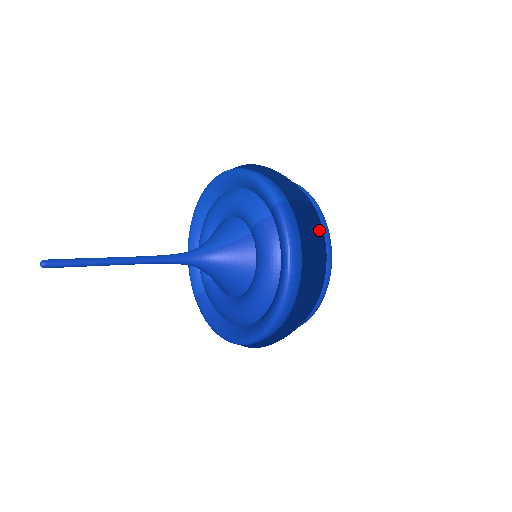
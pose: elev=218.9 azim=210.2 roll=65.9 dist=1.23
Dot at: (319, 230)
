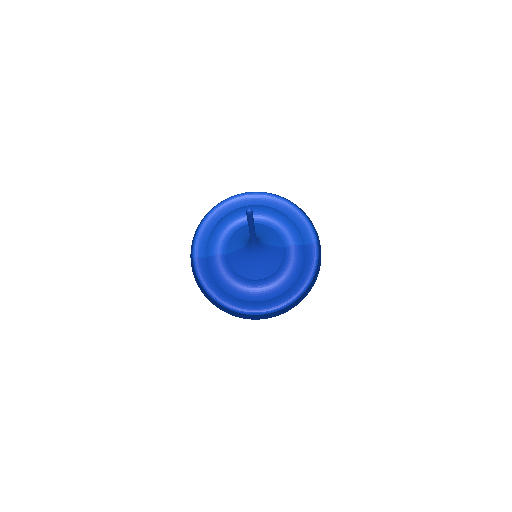
Dot at: occluded
